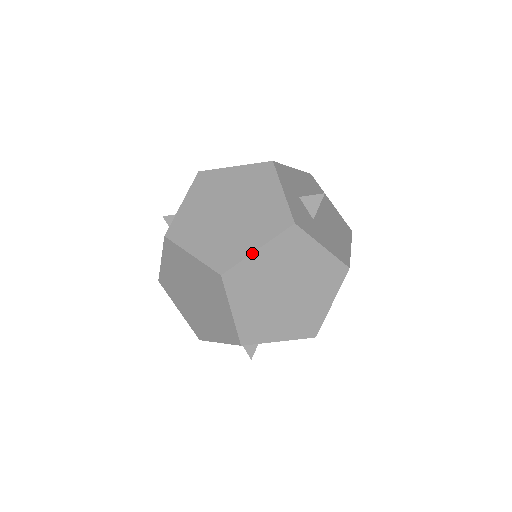
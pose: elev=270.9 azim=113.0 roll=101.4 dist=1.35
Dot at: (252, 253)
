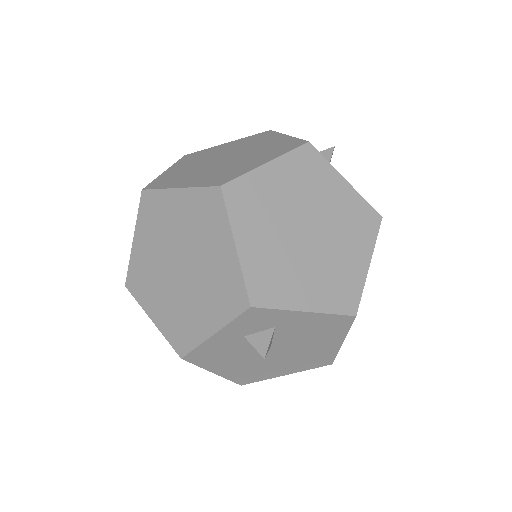
Dot at: (260, 166)
